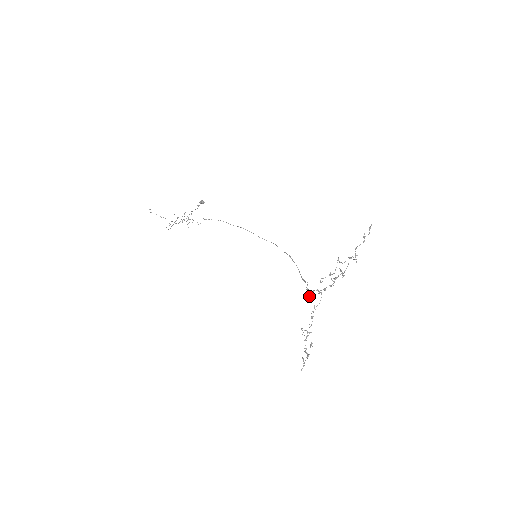
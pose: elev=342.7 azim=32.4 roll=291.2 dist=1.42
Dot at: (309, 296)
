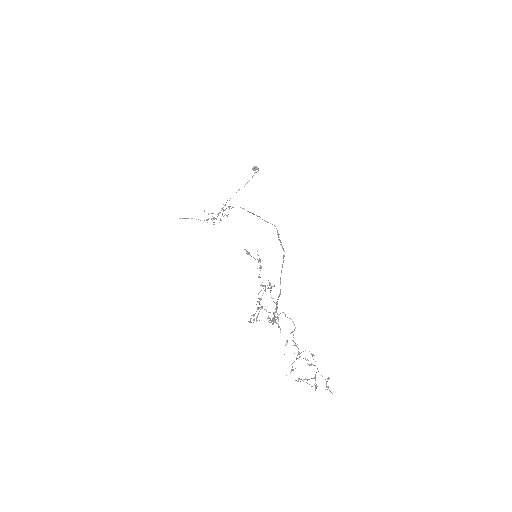
Dot at: (272, 324)
